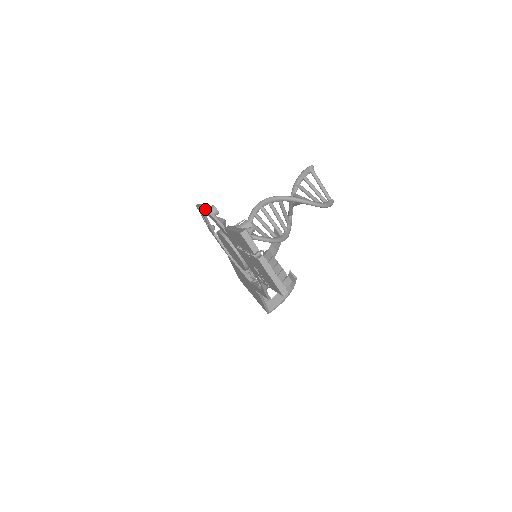
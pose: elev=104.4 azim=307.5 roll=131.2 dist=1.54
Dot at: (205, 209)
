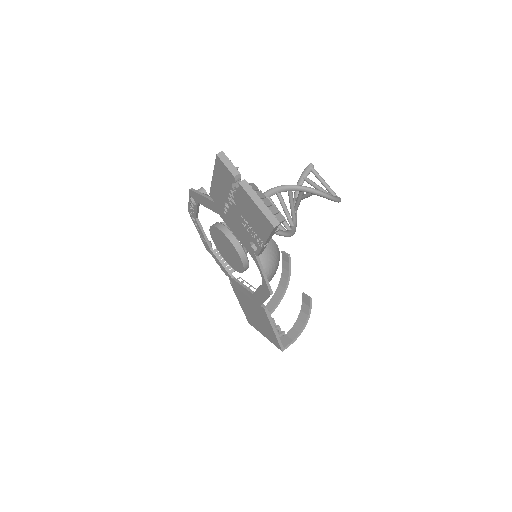
Dot at: (192, 192)
